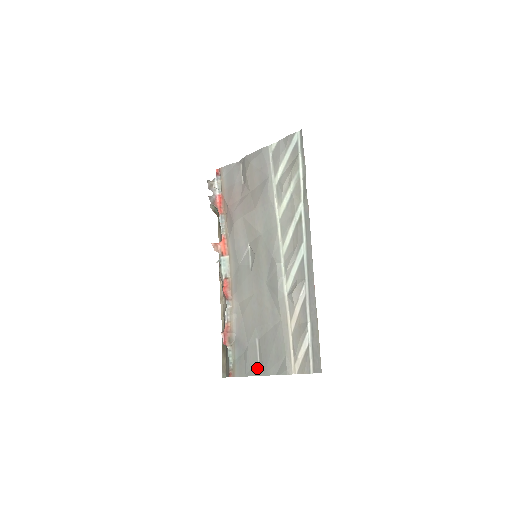
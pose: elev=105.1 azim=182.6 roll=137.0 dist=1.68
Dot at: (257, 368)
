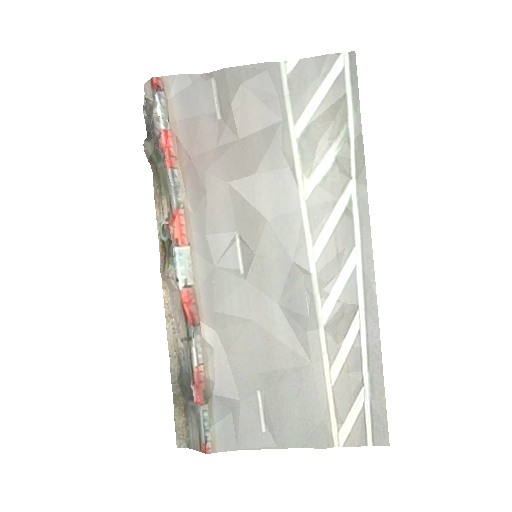
Dot at: (261, 437)
